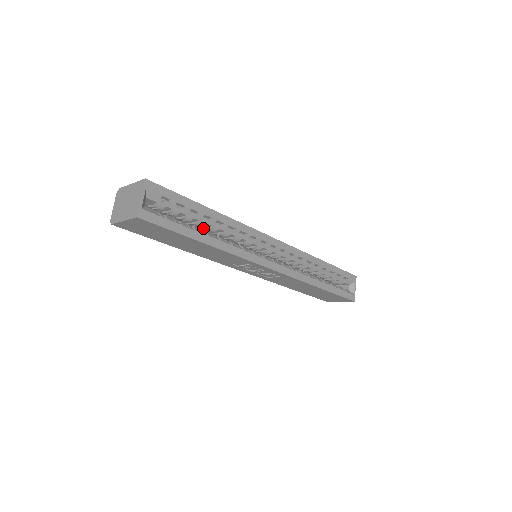
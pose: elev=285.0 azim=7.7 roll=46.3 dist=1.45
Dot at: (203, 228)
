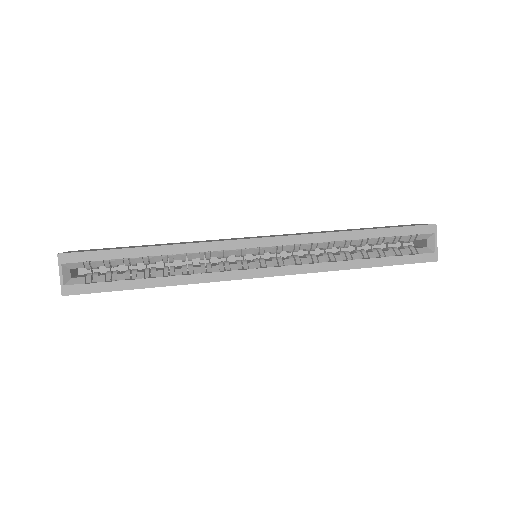
Dot at: occluded
